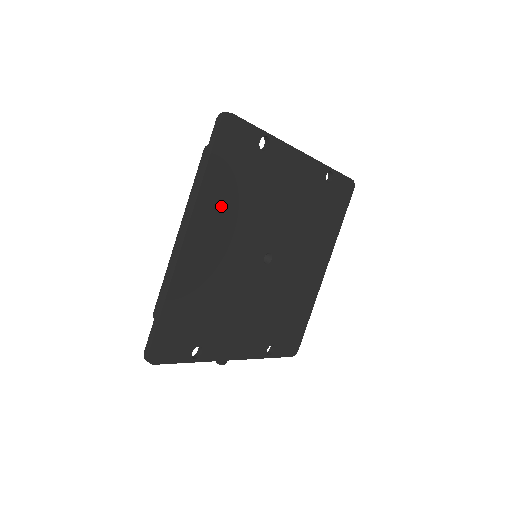
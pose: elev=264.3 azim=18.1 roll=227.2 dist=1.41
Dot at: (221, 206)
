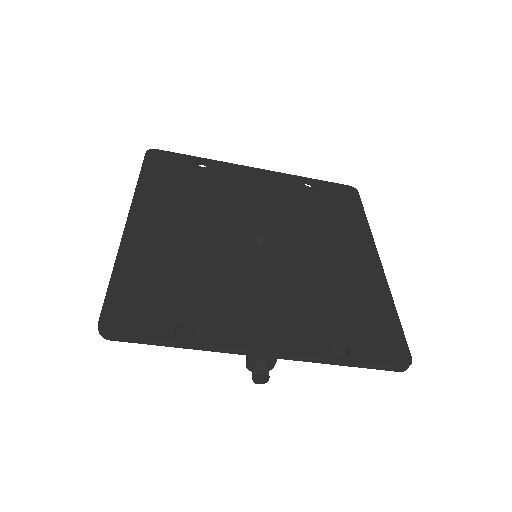
Dot at: (168, 199)
